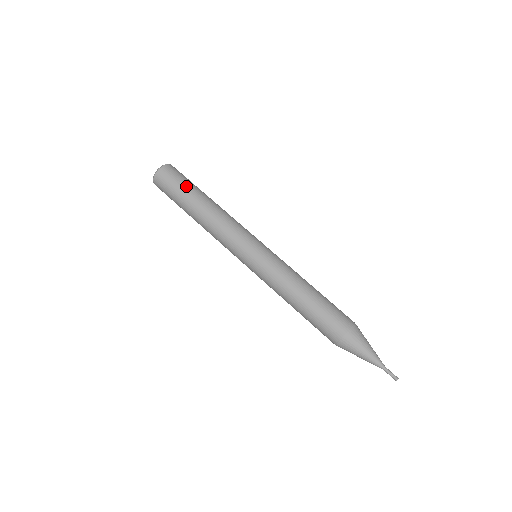
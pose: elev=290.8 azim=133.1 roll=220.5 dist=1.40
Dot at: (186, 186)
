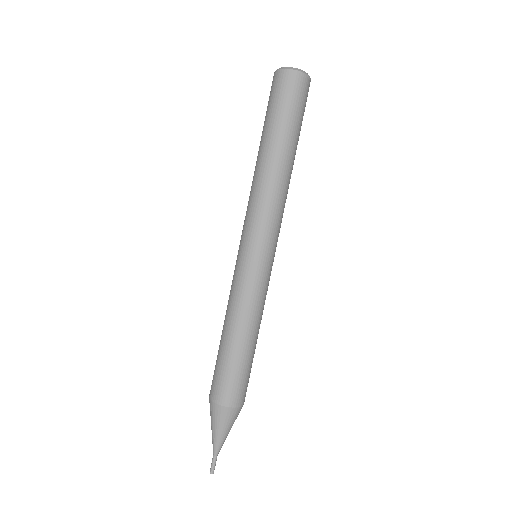
Dot at: (279, 118)
